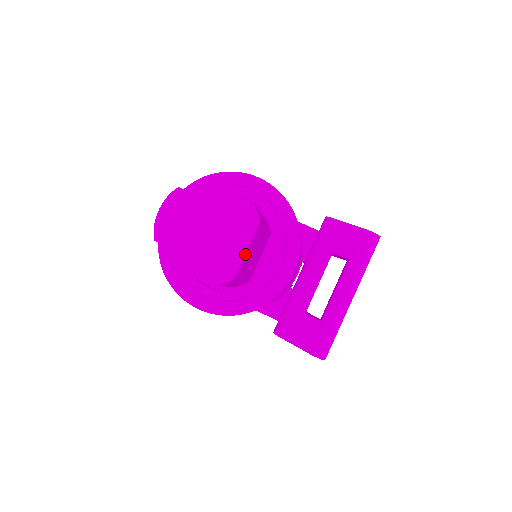
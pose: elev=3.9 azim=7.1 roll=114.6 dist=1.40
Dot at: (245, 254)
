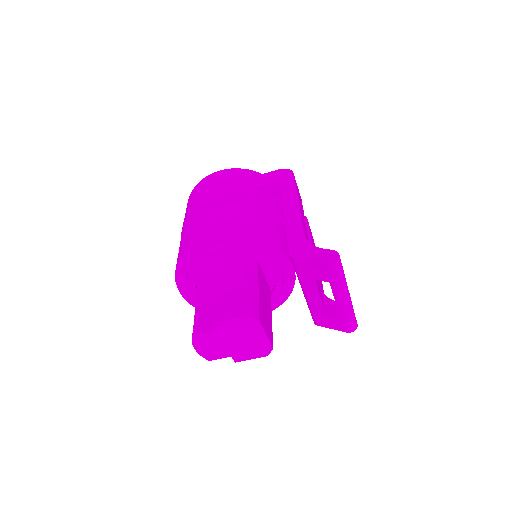
Dot at: (267, 337)
